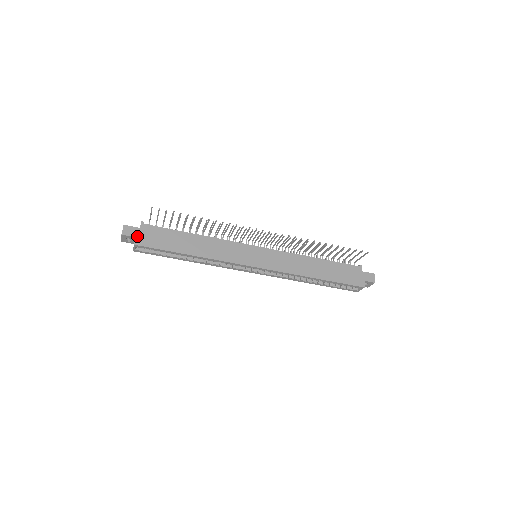
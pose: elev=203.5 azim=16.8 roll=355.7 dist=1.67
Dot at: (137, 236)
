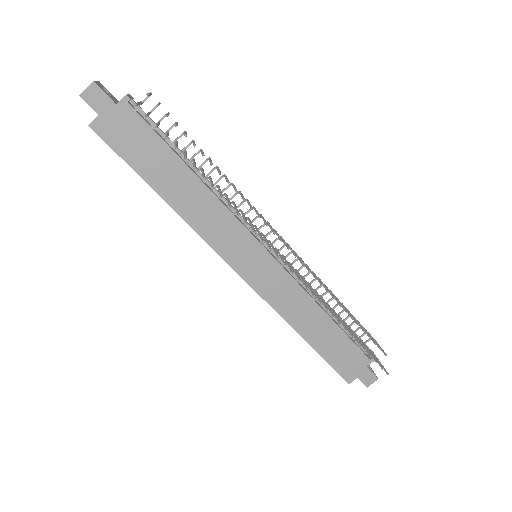
Dot at: (102, 115)
